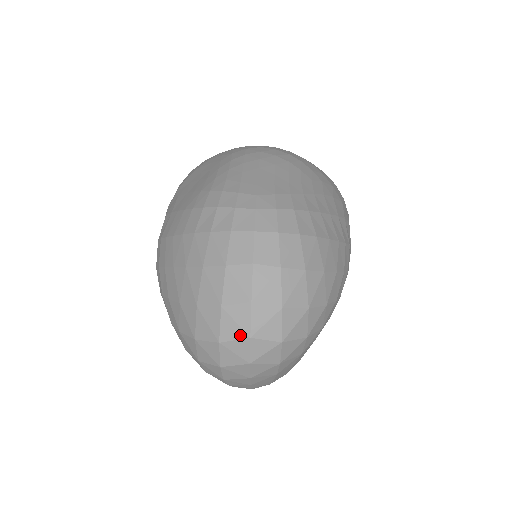
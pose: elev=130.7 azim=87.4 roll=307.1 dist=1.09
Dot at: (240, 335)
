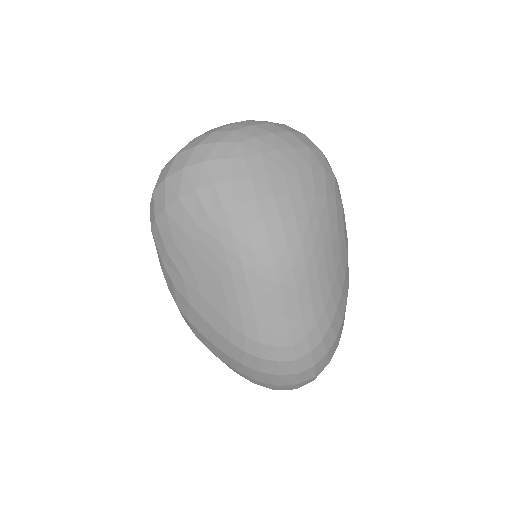
Dot at: occluded
